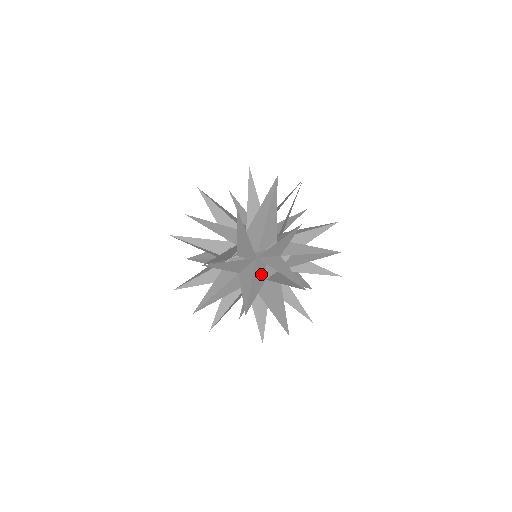
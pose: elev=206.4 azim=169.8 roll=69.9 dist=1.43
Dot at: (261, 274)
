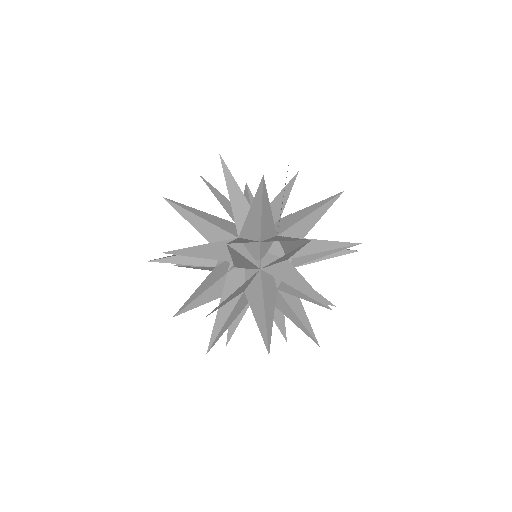
Dot at: (270, 287)
